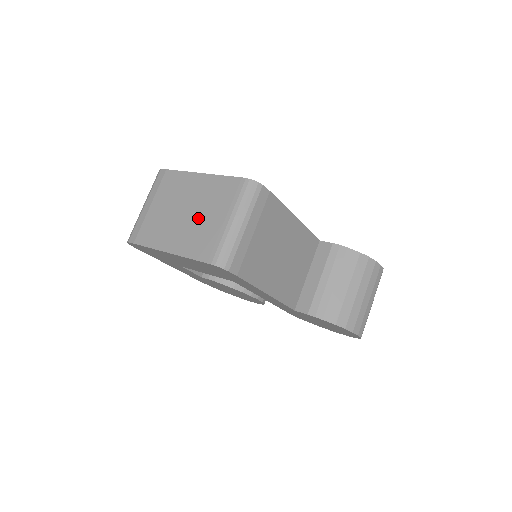
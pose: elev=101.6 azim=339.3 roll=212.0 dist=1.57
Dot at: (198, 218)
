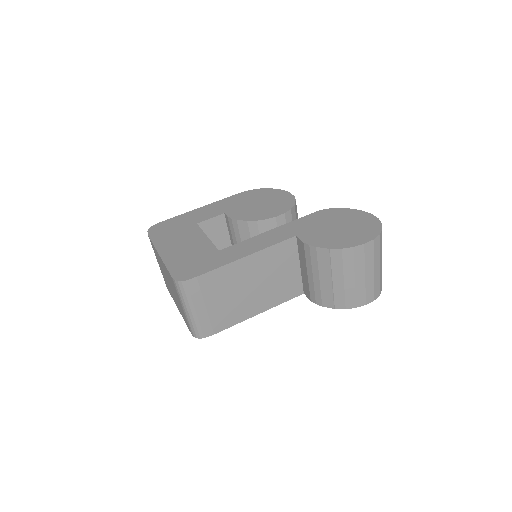
Dot at: (174, 294)
